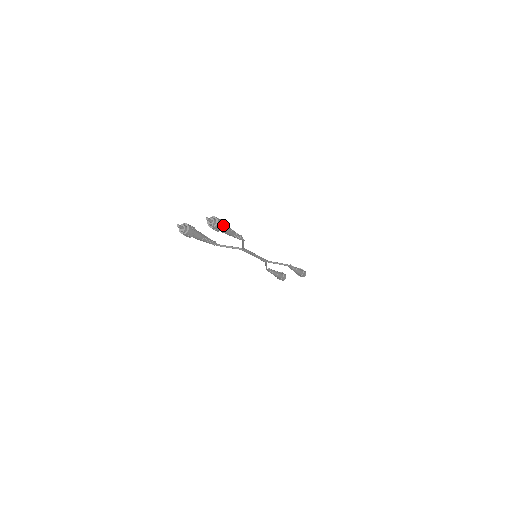
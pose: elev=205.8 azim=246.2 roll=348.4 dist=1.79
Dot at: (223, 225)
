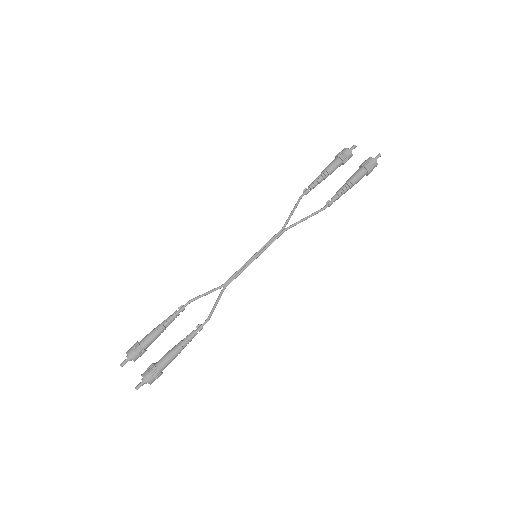
Dot at: (160, 374)
